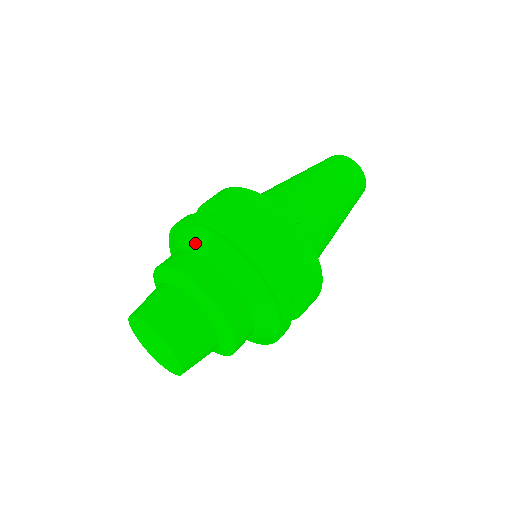
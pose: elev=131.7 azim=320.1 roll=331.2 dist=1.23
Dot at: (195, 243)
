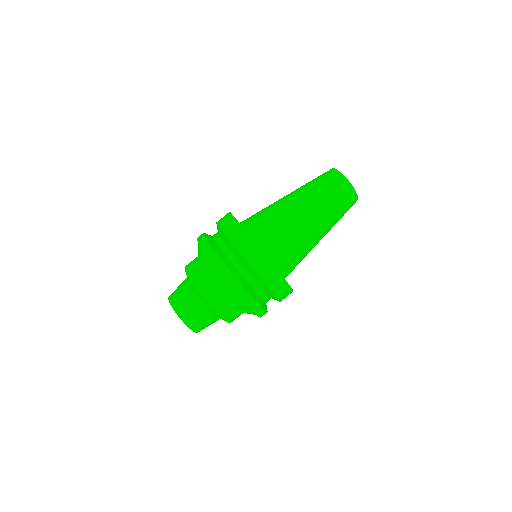
Dot at: (198, 253)
